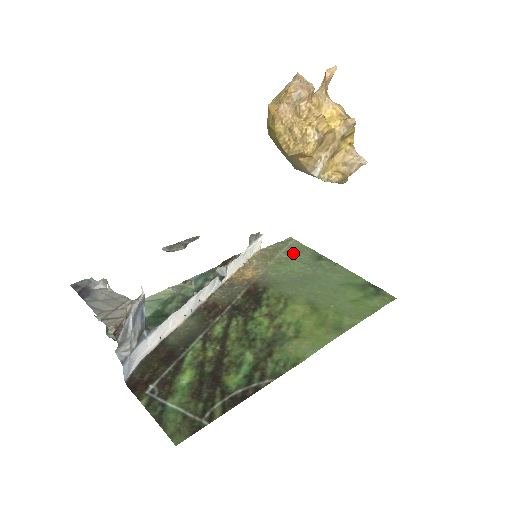
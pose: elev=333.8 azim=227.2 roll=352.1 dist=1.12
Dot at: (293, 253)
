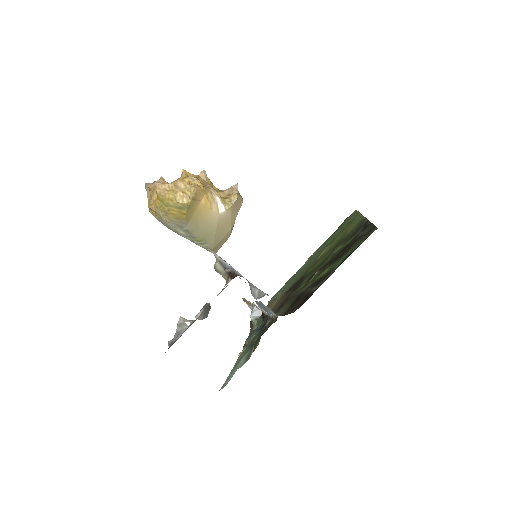
Dot at: (281, 290)
